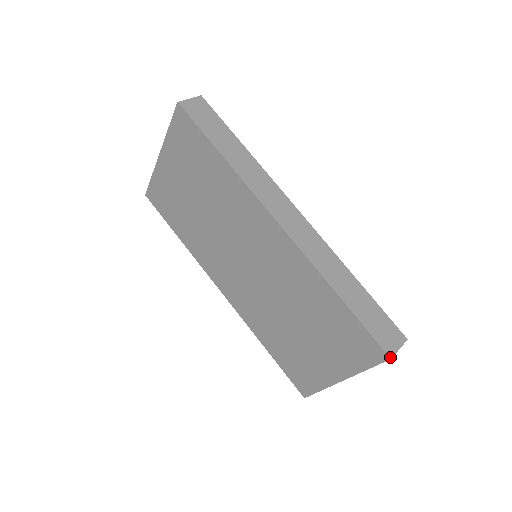
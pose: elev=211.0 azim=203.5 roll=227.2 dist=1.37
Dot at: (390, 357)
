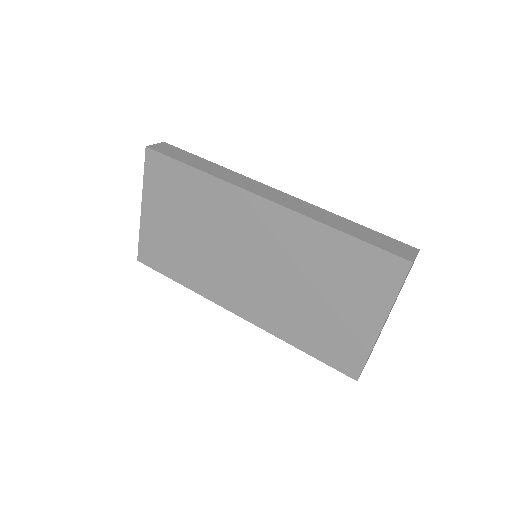
Dot at: (411, 261)
